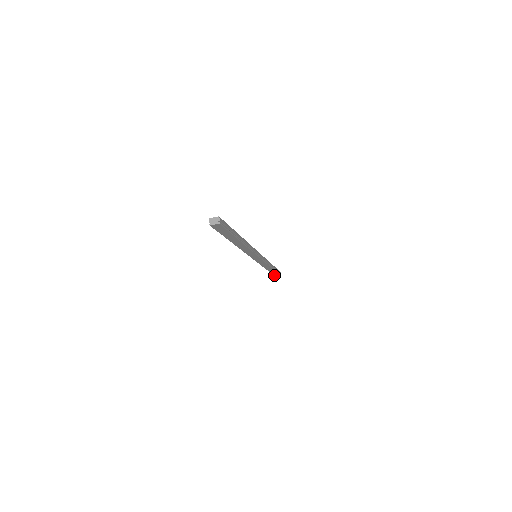
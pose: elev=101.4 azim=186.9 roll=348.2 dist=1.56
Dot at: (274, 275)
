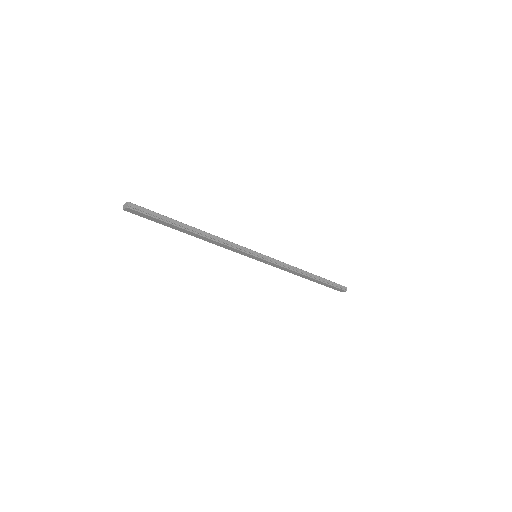
Dot at: (335, 289)
